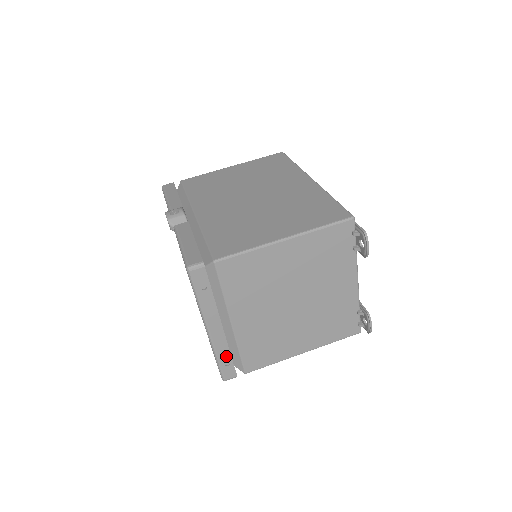
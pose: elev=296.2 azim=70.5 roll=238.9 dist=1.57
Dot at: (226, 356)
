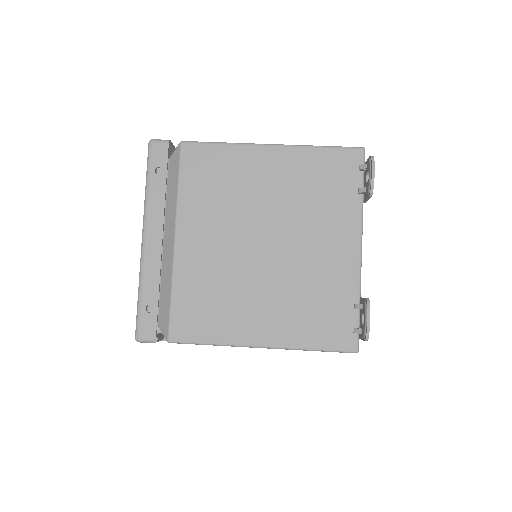
Dot at: (152, 293)
